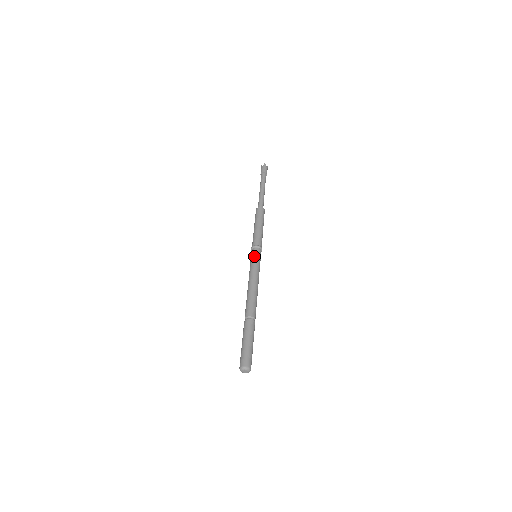
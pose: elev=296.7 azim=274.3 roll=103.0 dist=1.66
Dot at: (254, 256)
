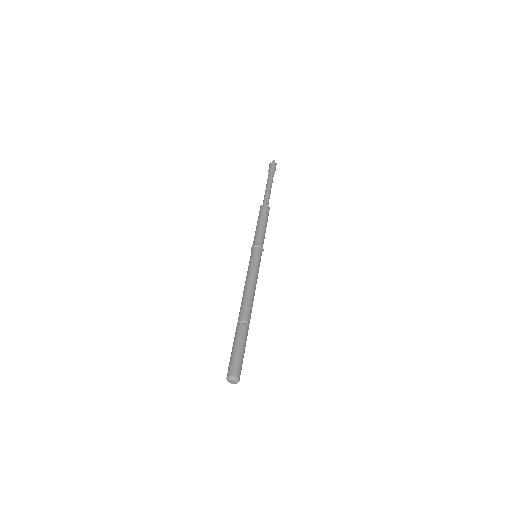
Dot at: (254, 256)
